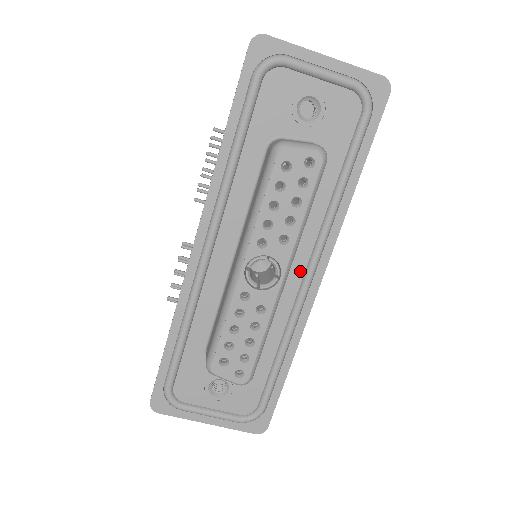
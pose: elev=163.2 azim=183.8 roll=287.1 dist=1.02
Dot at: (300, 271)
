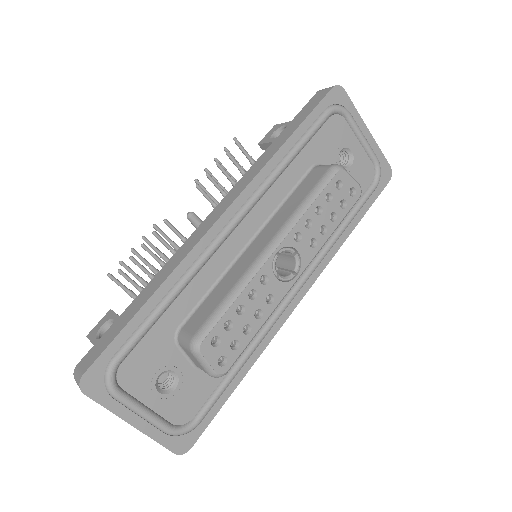
Dot at: occluded
